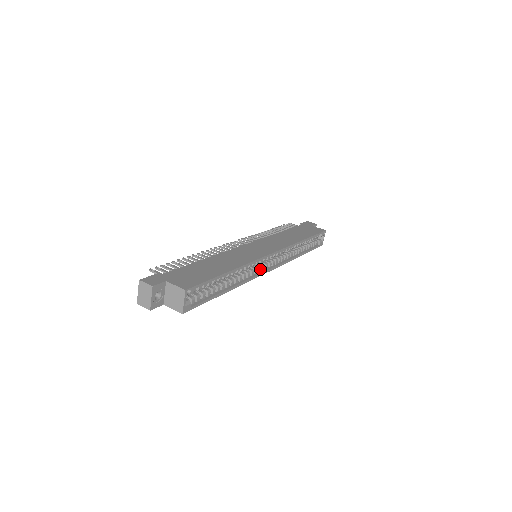
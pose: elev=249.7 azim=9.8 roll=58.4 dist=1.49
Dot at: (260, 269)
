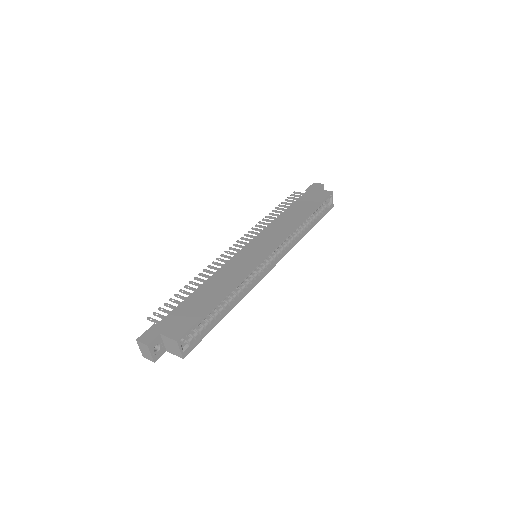
Dot at: (260, 272)
